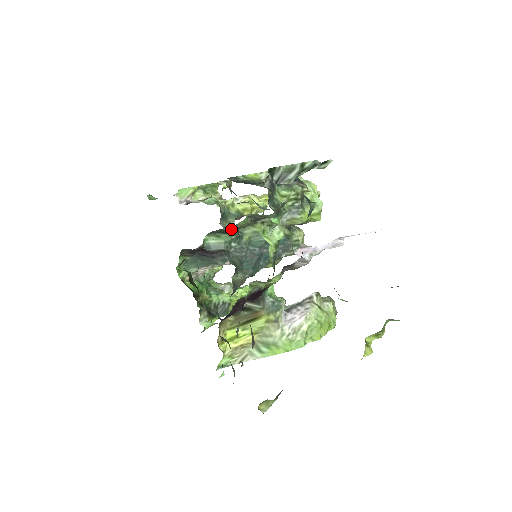
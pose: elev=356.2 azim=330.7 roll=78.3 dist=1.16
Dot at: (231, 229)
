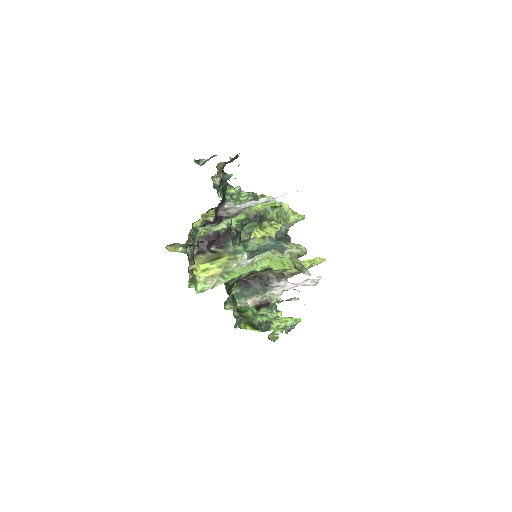
Dot at: occluded
